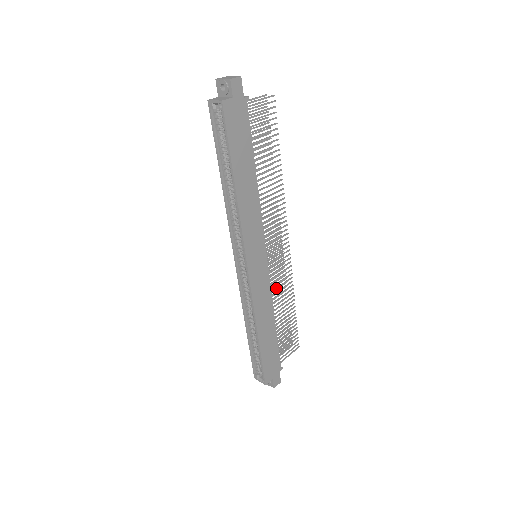
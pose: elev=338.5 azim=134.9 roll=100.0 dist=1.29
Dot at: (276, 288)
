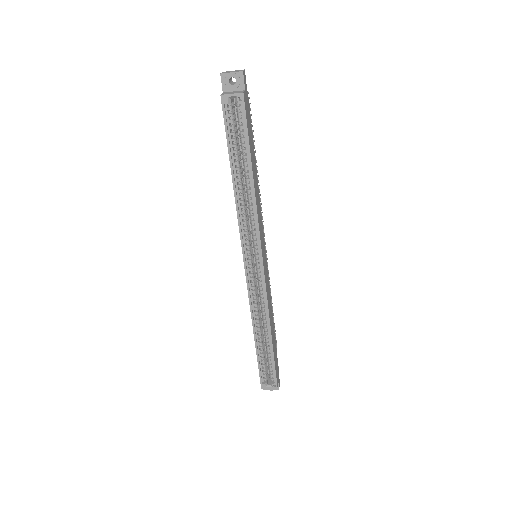
Dot at: occluded
